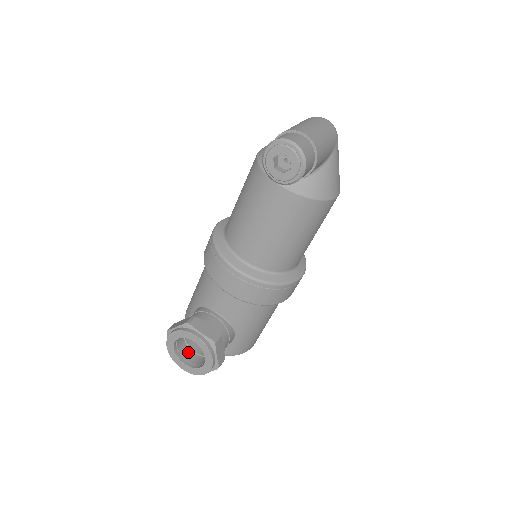
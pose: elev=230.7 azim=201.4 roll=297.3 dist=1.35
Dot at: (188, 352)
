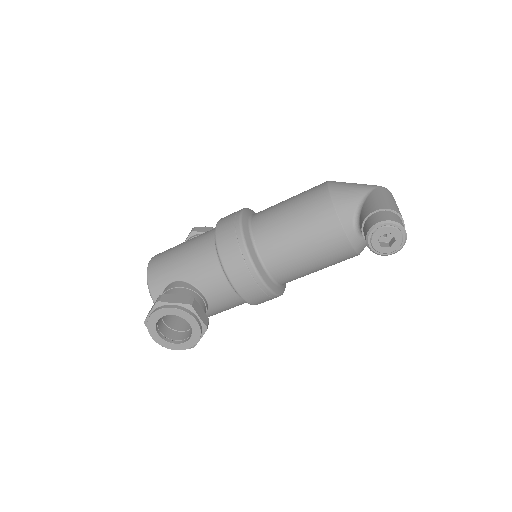
Dot at: (161, 322)
